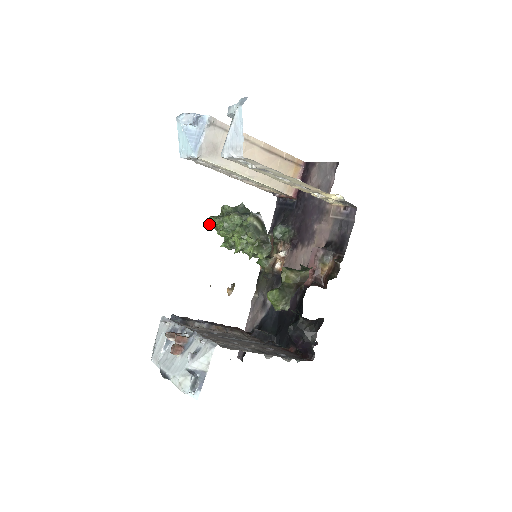
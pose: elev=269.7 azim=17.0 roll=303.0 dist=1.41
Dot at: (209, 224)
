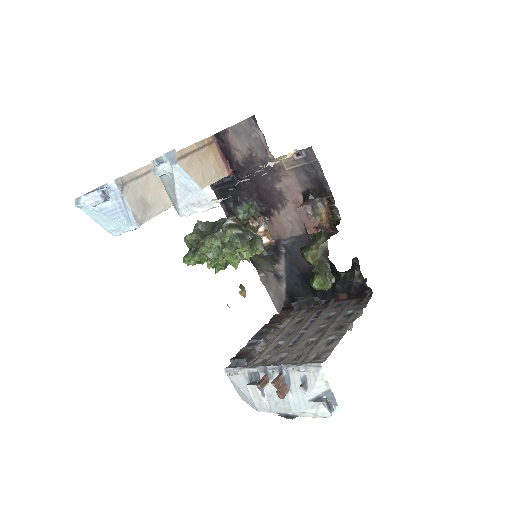
Dot at: occluded
